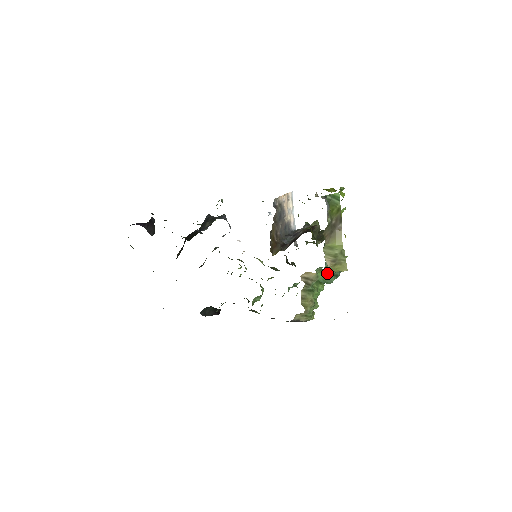
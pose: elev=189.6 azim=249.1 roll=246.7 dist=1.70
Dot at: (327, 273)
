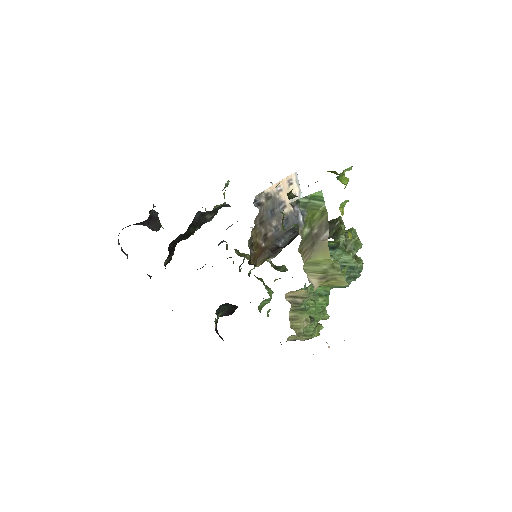
Dot at: occluded
